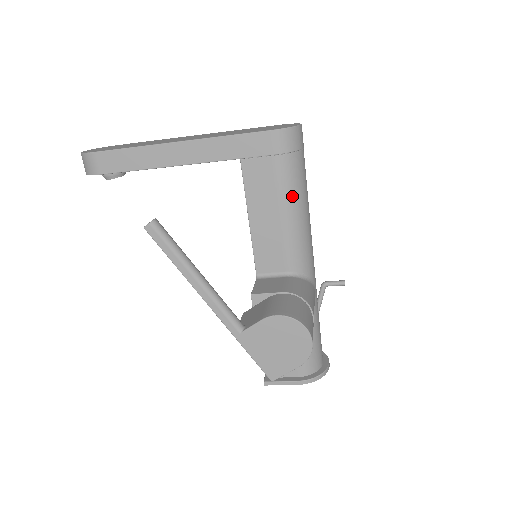
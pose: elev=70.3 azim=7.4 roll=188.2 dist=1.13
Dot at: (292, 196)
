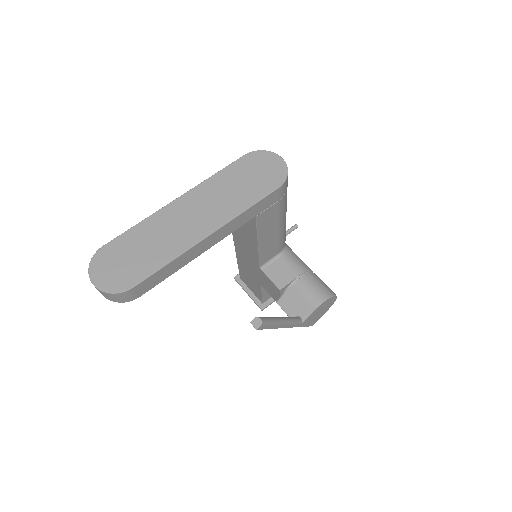
Dot at: (285, 212)
